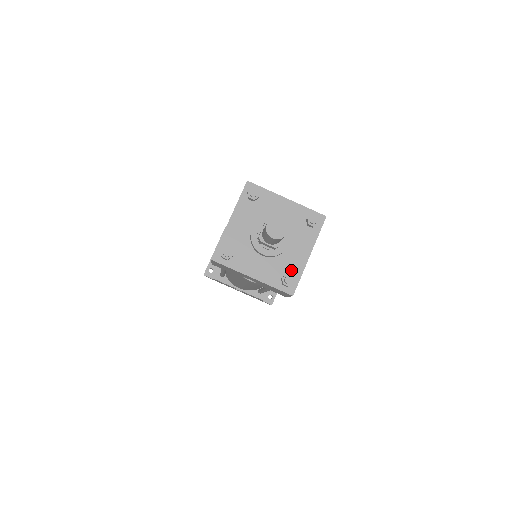
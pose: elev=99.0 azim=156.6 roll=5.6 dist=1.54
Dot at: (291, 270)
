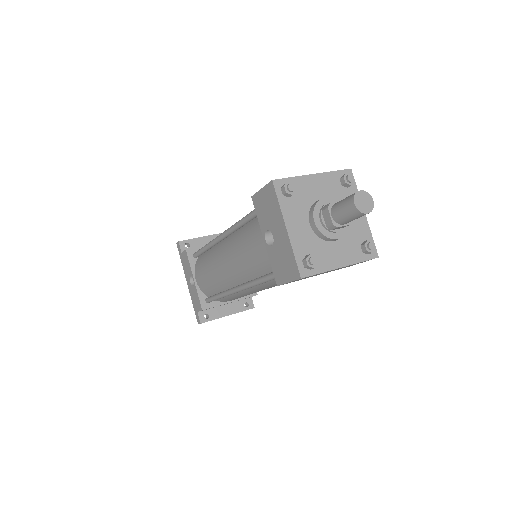
Dot at: (319, 259)
